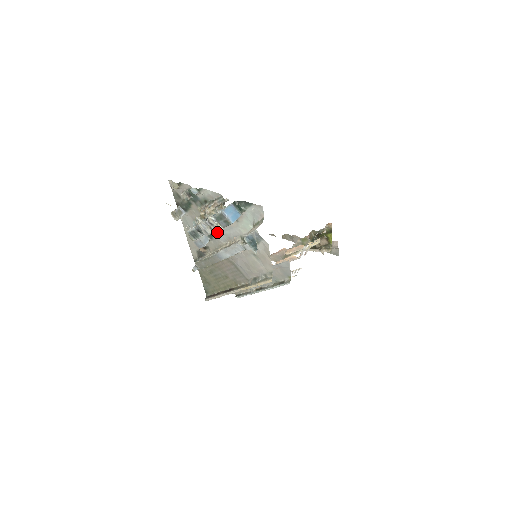
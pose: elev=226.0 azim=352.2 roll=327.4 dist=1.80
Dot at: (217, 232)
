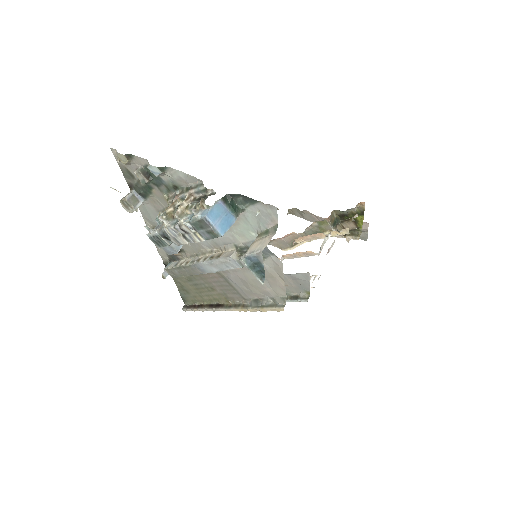
Dot at: occluded
